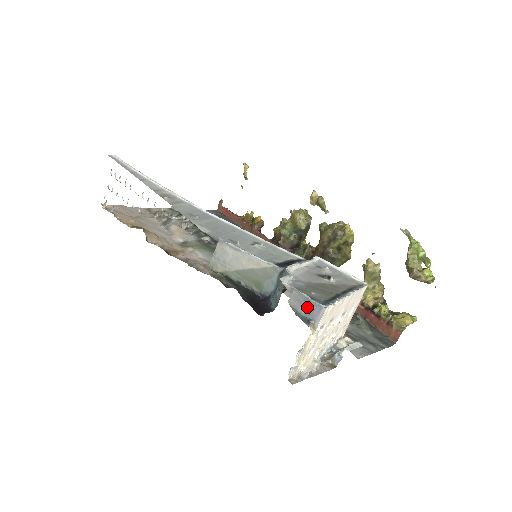
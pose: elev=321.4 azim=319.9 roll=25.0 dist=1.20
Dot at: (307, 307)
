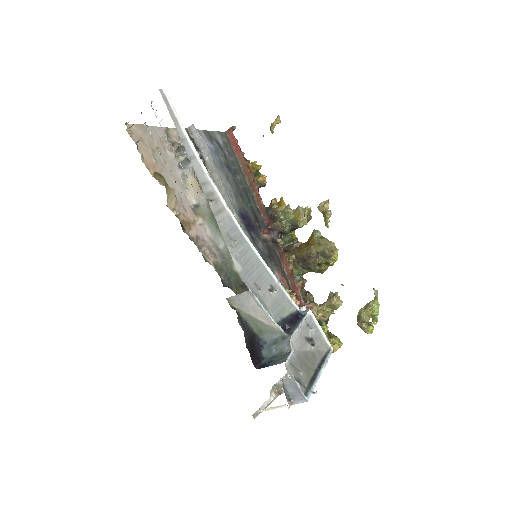
Dot at: (294, 391)
